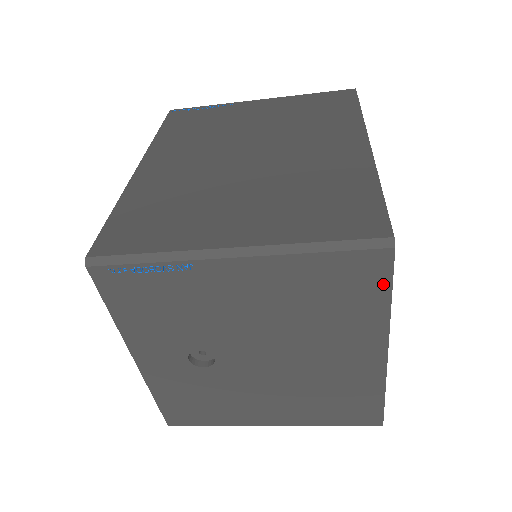
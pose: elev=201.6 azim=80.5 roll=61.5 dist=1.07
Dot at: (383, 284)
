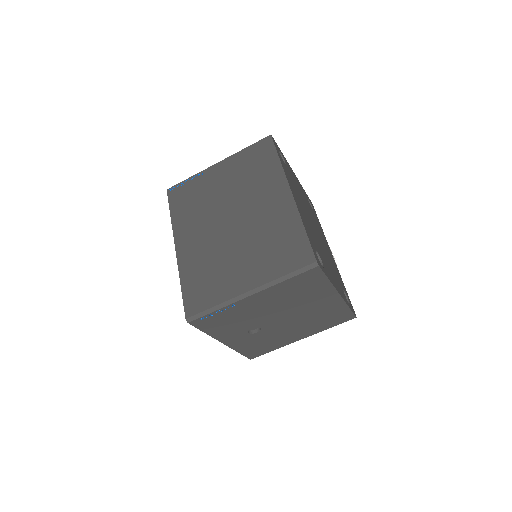
Dot at: (322, 277)
